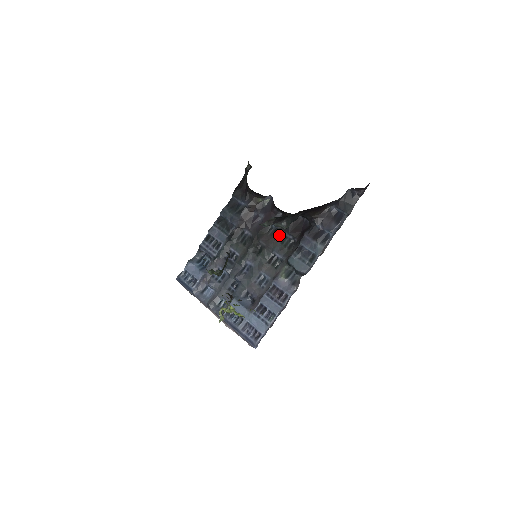
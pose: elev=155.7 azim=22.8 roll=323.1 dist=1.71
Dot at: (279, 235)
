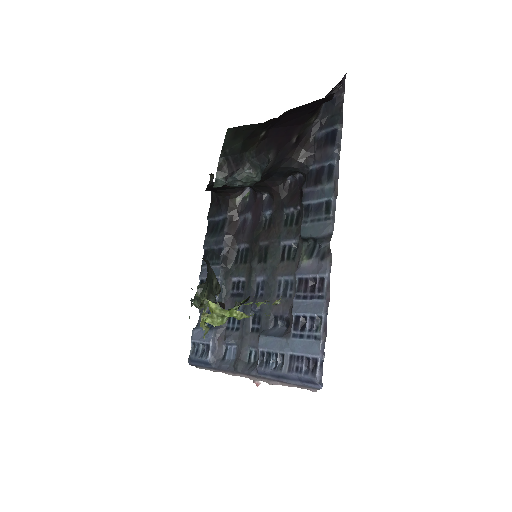
Dot at: (278, 219)
